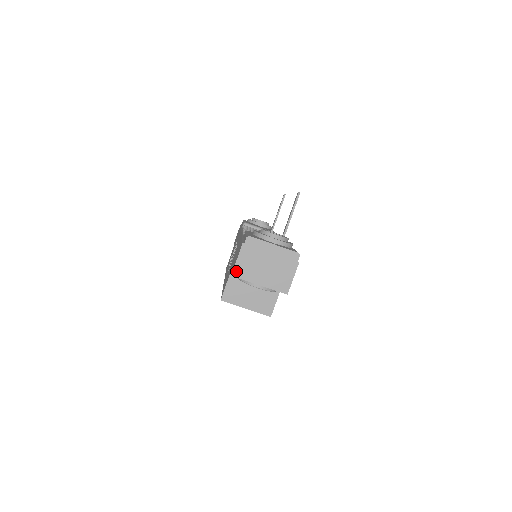
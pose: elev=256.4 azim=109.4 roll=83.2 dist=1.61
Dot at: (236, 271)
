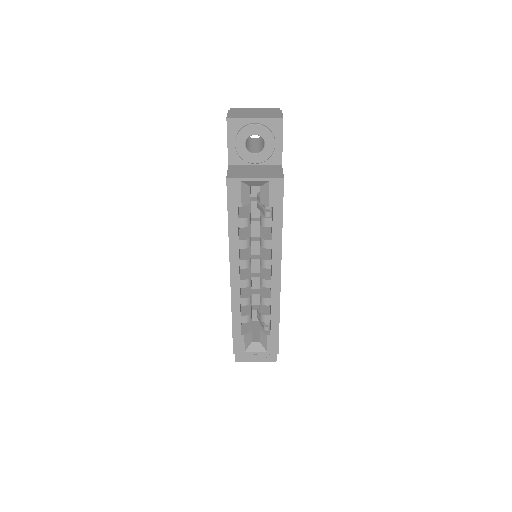
Dot at: (230, 116)
